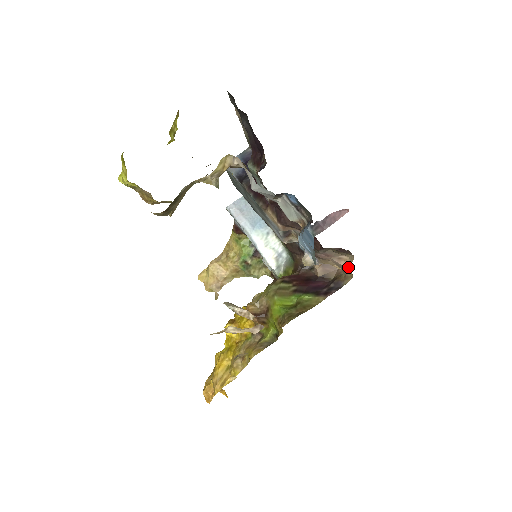
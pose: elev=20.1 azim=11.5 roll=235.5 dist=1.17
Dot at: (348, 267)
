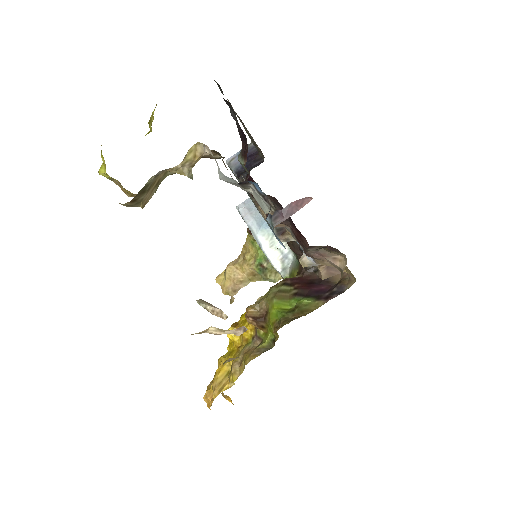
Dot at: (343, 268)
